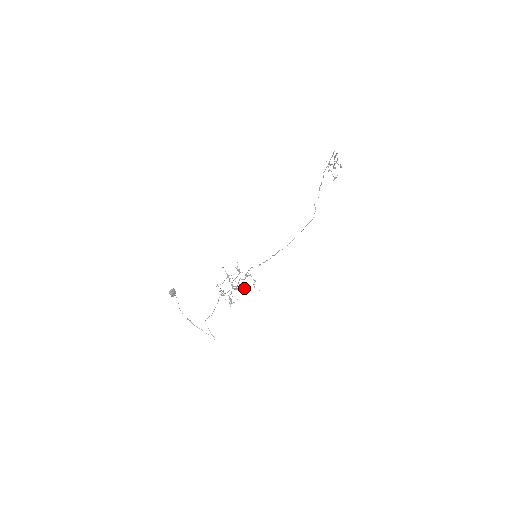
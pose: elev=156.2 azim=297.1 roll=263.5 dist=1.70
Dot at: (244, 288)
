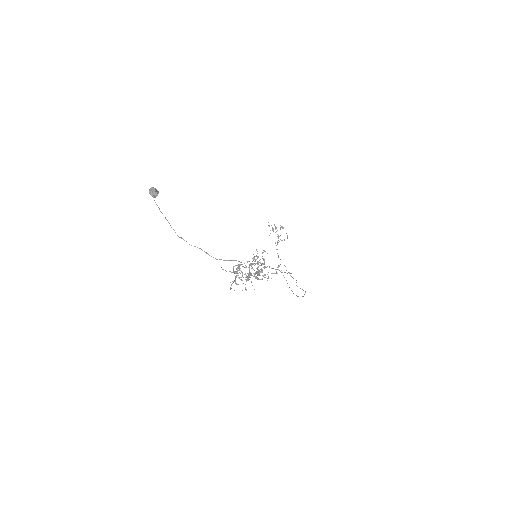
Dot at: (264, 260)
